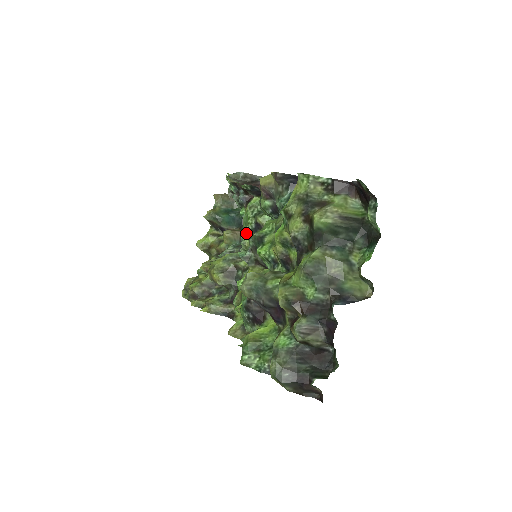
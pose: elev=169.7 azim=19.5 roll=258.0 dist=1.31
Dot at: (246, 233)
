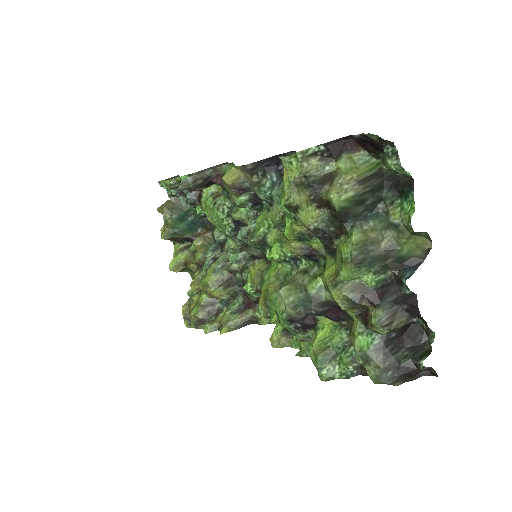
Dot at: (225, 235)
